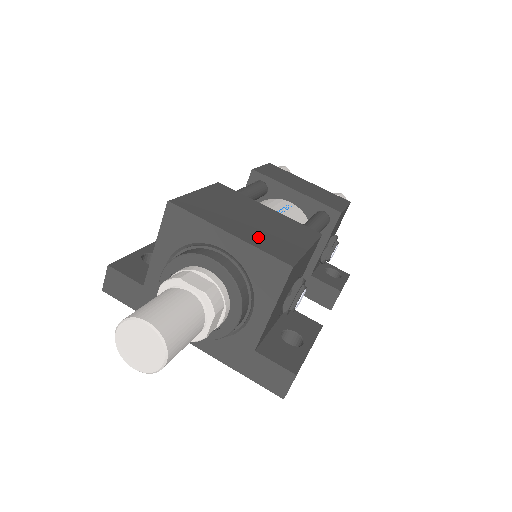
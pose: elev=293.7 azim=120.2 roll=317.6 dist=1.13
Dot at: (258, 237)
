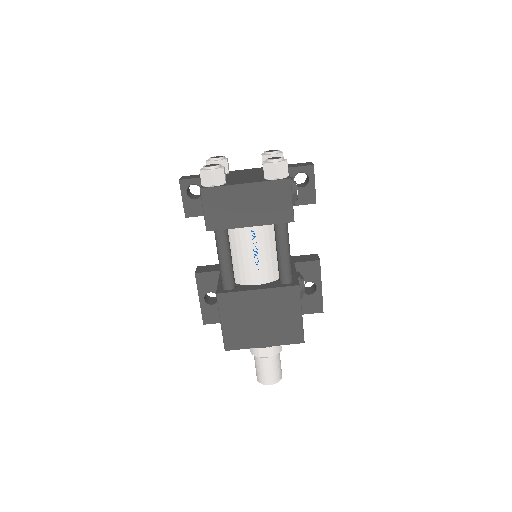
Dot at: (277, 335)
